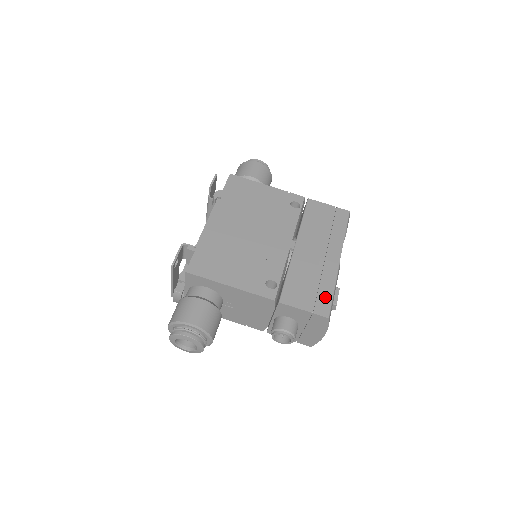
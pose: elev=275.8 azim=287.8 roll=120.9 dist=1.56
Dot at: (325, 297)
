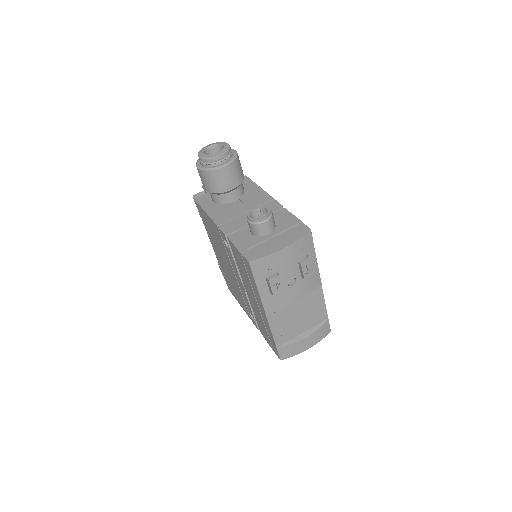
Dot at: occluded
